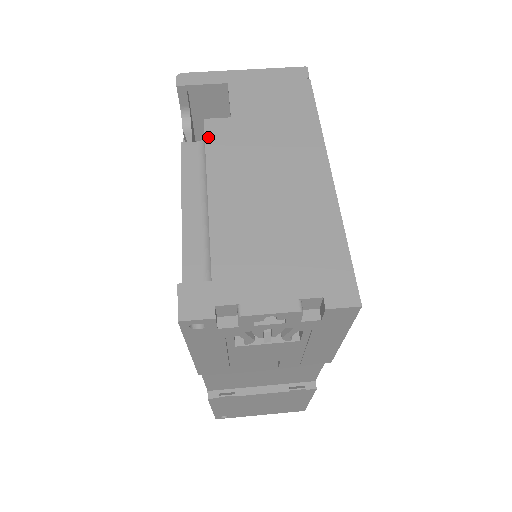
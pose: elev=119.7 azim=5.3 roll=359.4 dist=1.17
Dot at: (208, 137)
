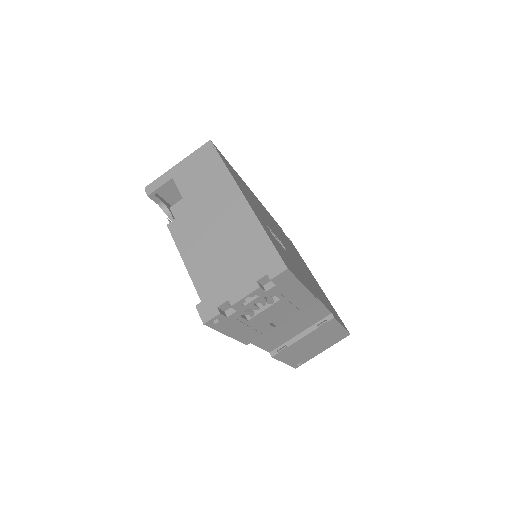
Dot at: (176, 217)
